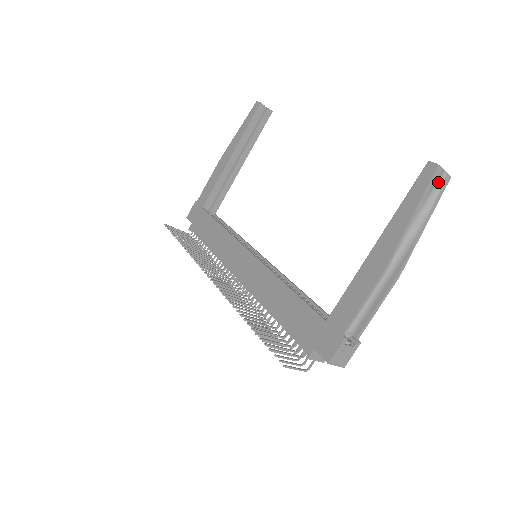
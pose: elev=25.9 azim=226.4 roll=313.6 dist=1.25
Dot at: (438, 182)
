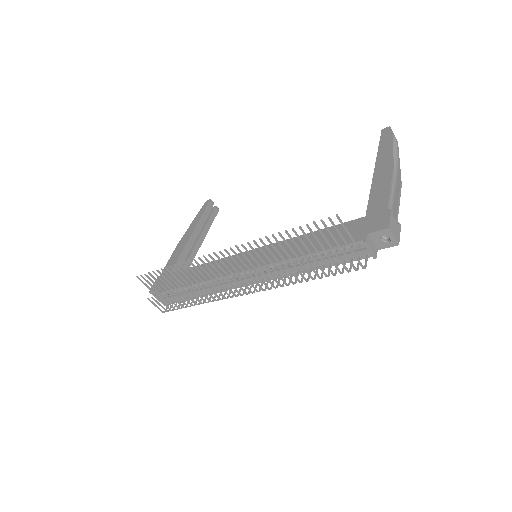
Dot at: (393, 139)
